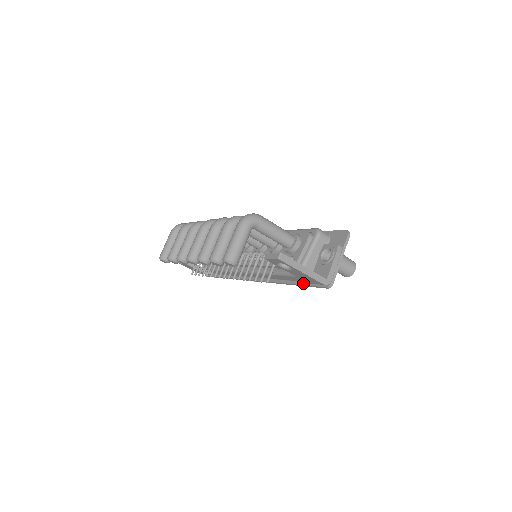
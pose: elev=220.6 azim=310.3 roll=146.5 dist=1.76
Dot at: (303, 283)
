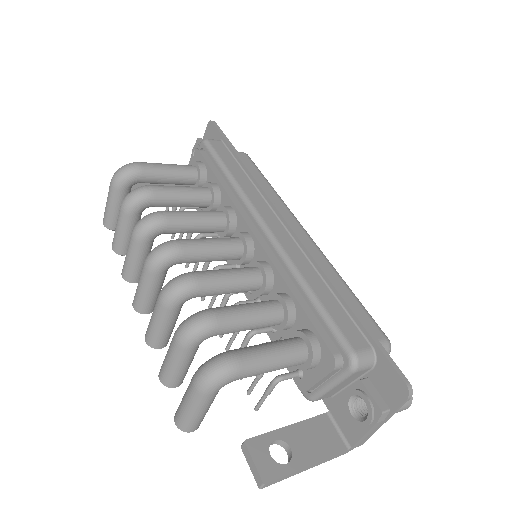
Dot at: occluded
